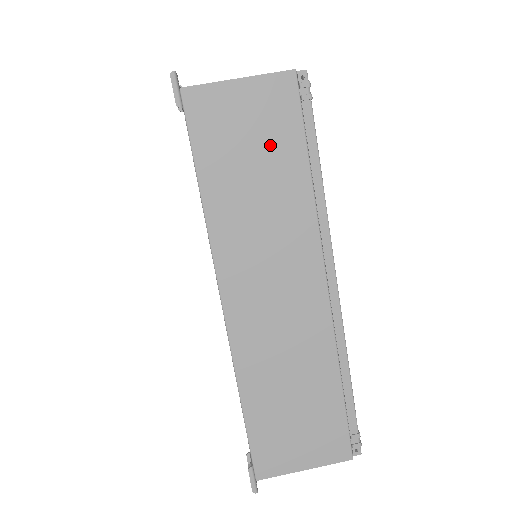
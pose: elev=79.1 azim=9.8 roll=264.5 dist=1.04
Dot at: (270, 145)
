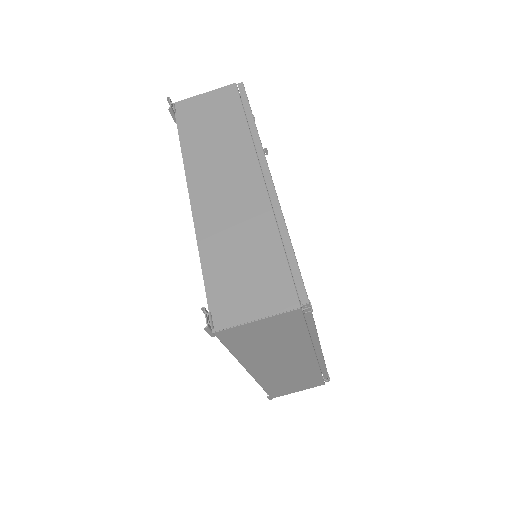
Dot at: (281, 333)
